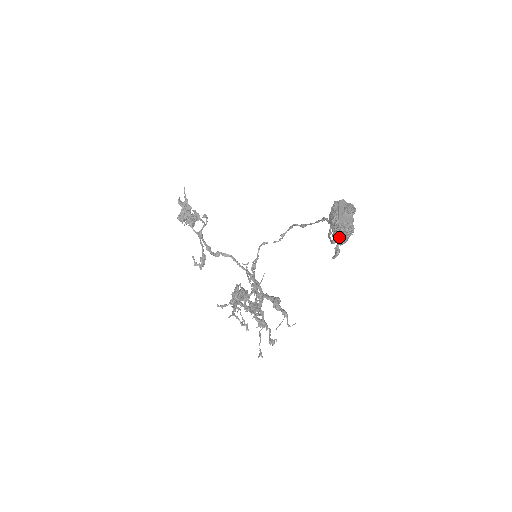
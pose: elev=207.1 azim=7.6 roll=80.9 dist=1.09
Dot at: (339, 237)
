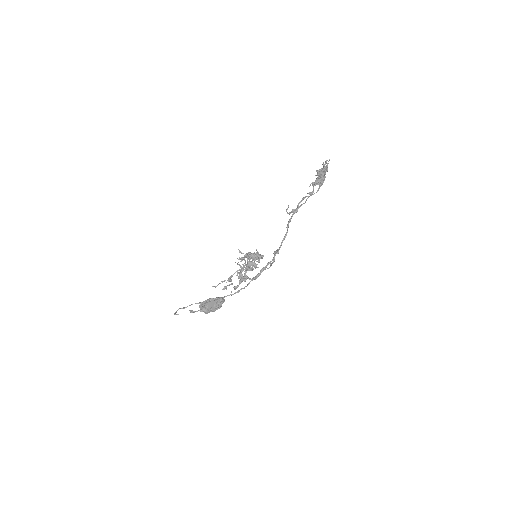
Dot at: occluded
